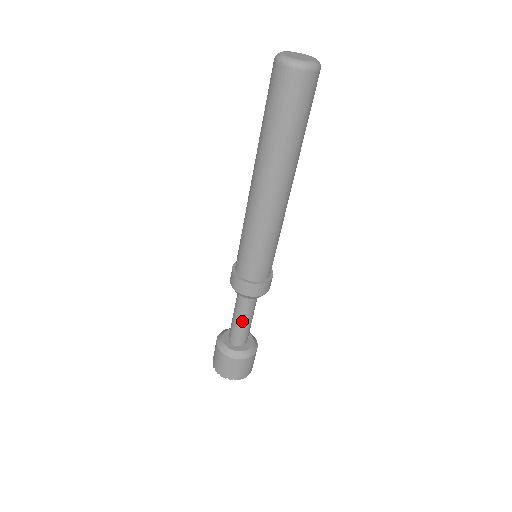
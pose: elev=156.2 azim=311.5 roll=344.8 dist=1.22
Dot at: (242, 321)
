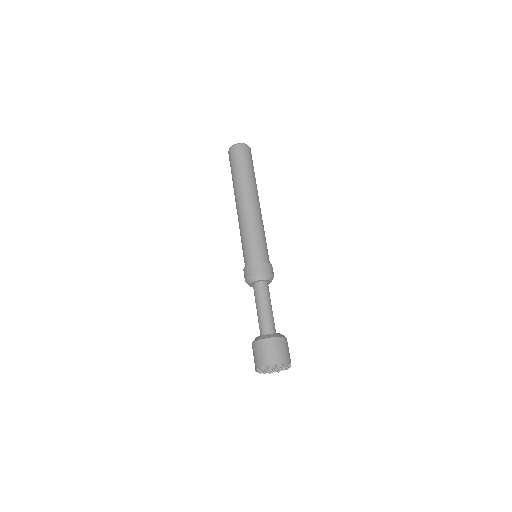
Dot at: (260, 308)
